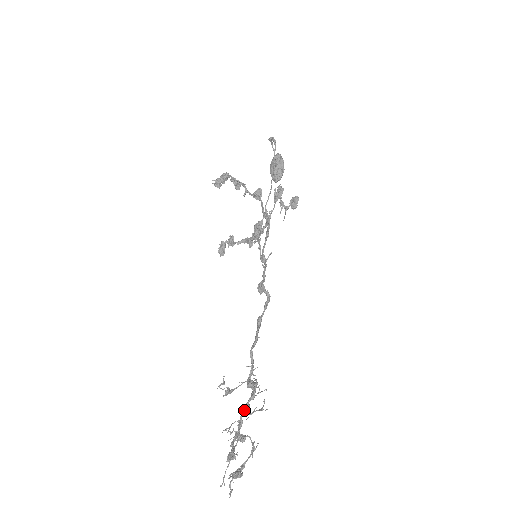
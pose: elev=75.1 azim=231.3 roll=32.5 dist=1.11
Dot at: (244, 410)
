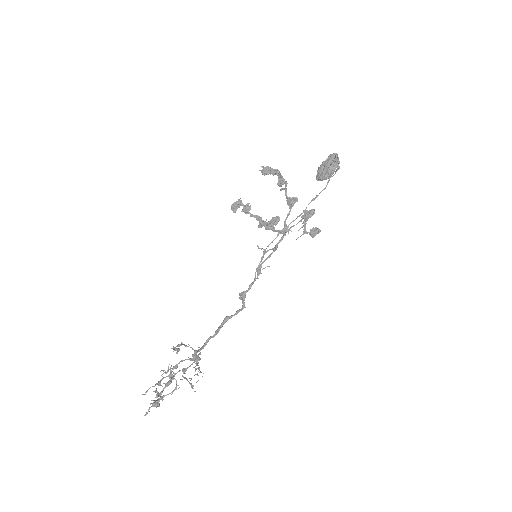
Dot at: (182, 361)
